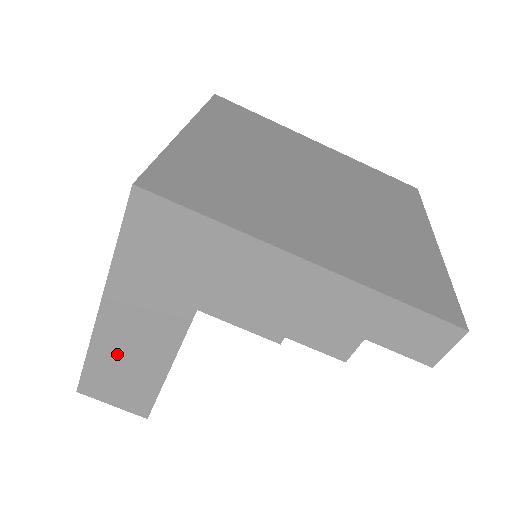
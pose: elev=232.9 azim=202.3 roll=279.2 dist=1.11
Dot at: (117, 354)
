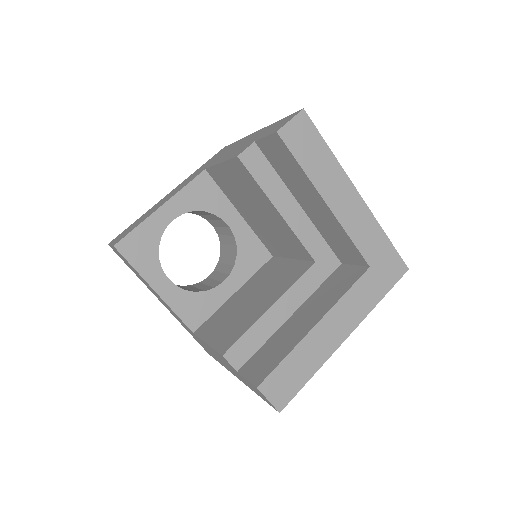
Dot at: occluded
